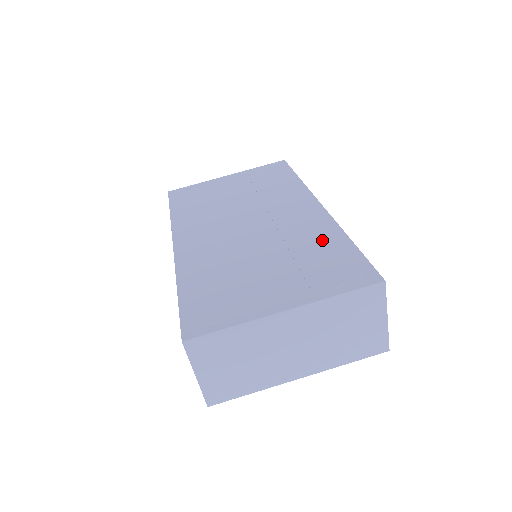
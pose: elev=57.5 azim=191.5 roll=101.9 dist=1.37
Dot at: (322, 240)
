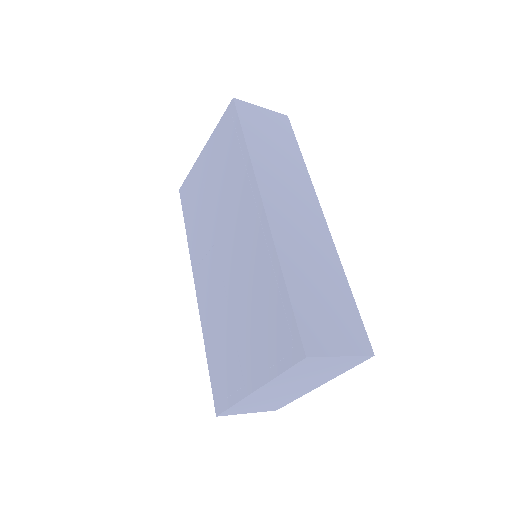
Dot at: (266, 281)
